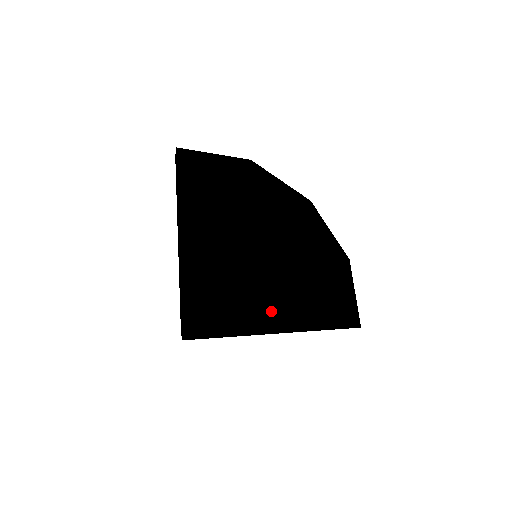
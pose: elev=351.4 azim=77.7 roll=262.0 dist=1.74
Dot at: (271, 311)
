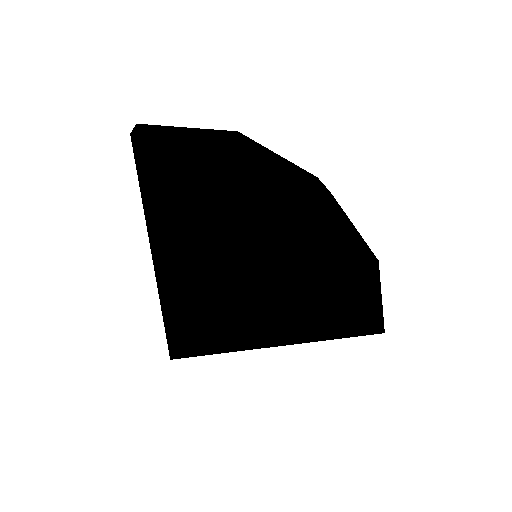
Dot at: (274, 324)
